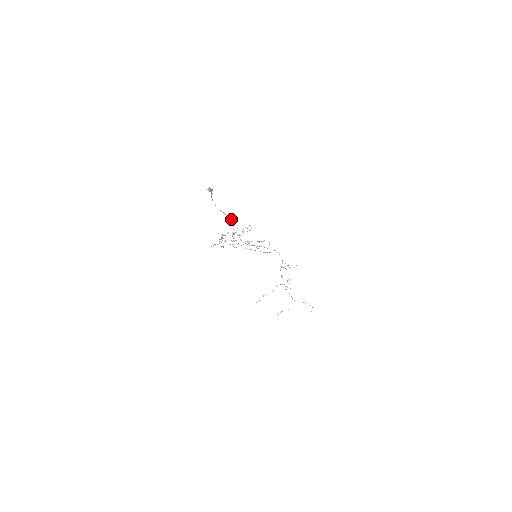
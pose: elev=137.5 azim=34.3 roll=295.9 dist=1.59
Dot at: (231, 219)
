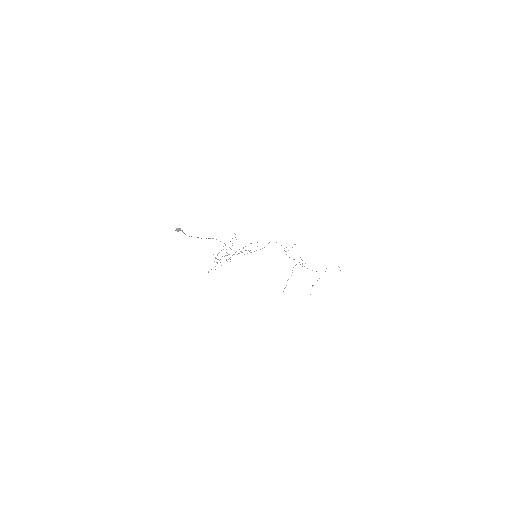
Dot at: (216, 239)
